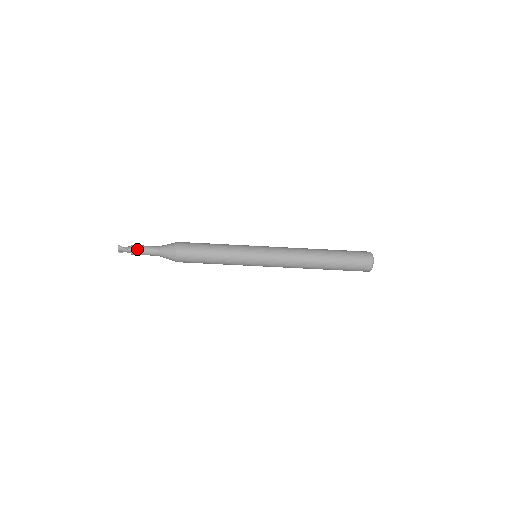
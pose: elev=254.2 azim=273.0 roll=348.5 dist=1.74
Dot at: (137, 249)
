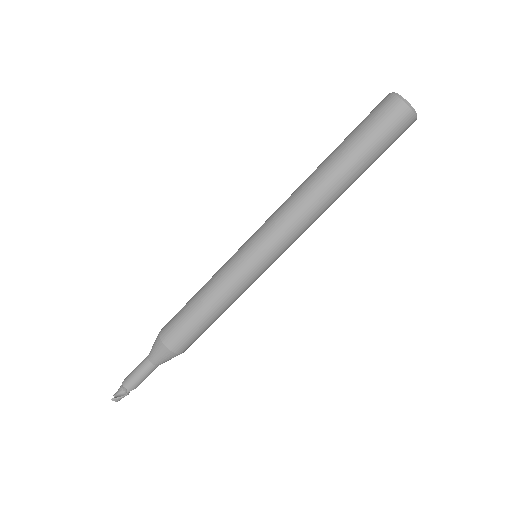
Dot at: (133, 385)
